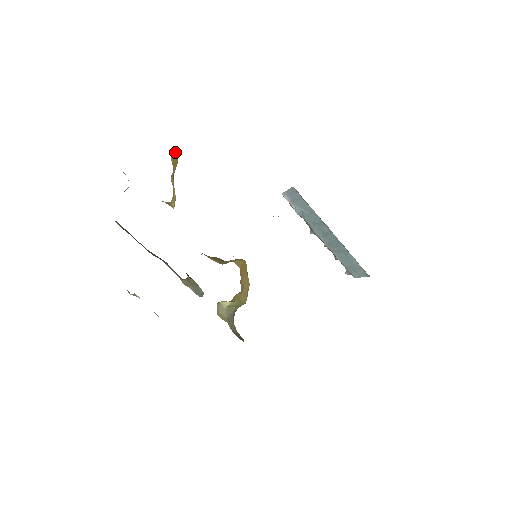
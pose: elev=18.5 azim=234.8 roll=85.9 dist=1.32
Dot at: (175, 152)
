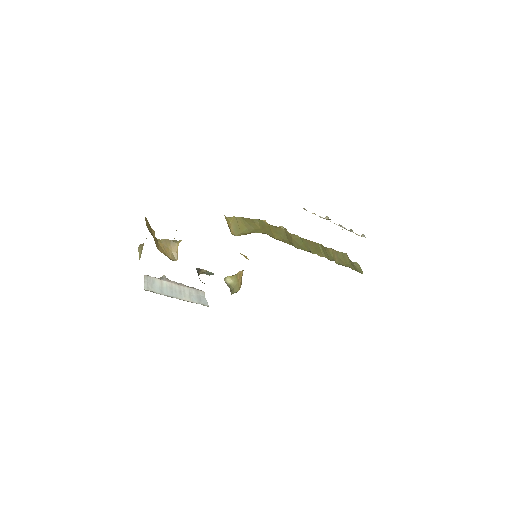
Dot at: occluded
